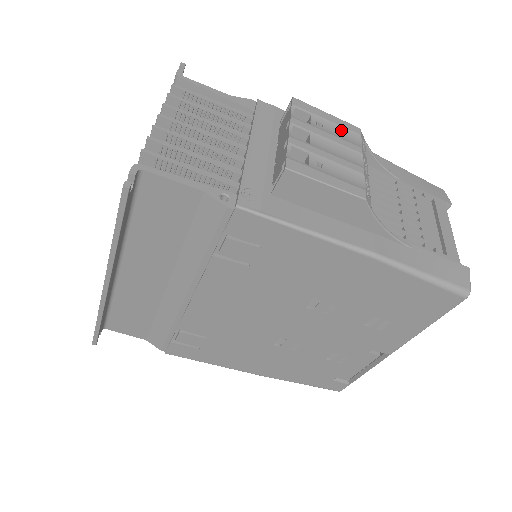
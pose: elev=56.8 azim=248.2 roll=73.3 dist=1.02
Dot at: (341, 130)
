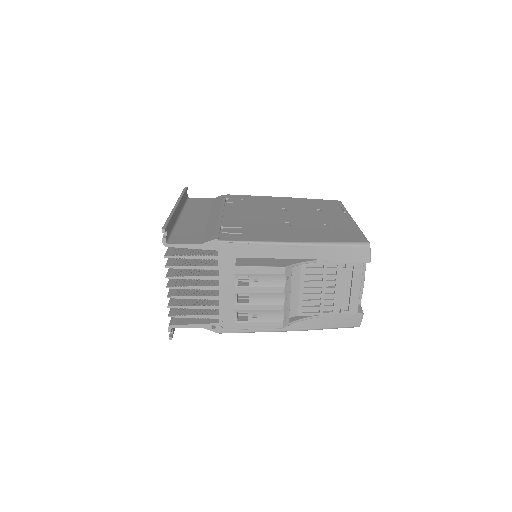
Dot at: (271, 277)
